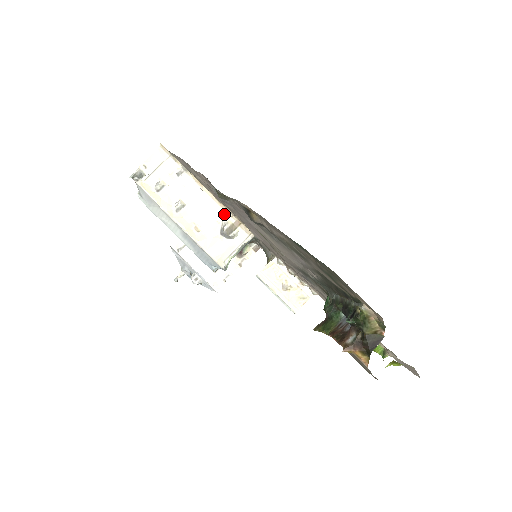
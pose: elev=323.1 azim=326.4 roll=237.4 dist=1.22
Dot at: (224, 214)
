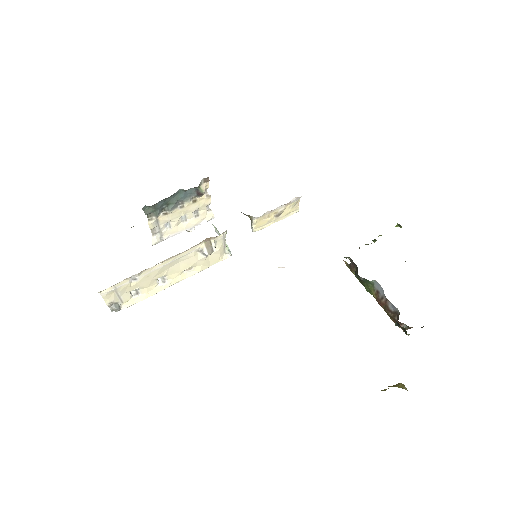
Dot at: (193, 249)
